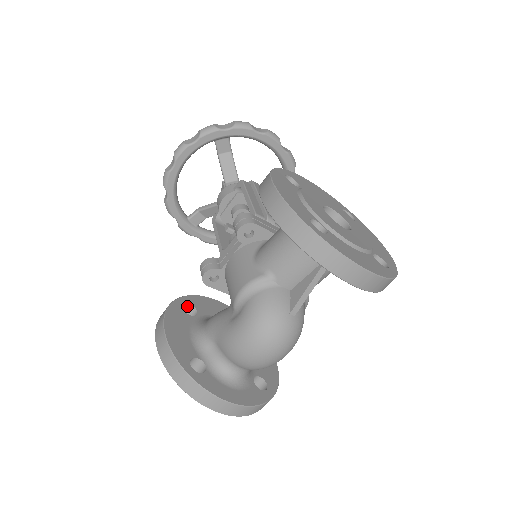
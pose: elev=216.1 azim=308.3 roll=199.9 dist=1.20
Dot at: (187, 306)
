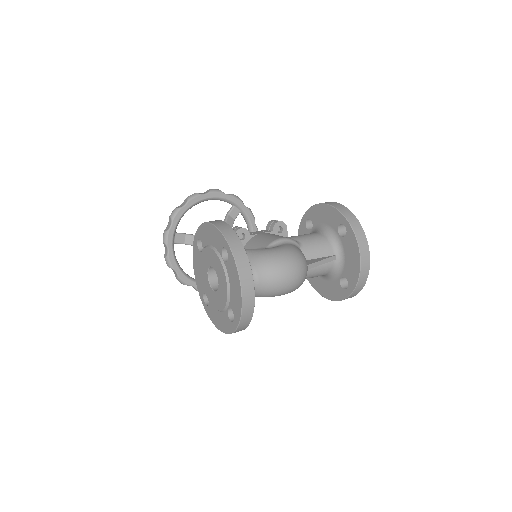
Dot at: occluded
